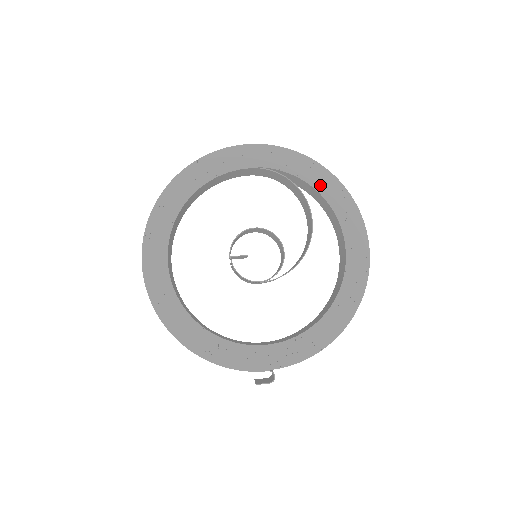
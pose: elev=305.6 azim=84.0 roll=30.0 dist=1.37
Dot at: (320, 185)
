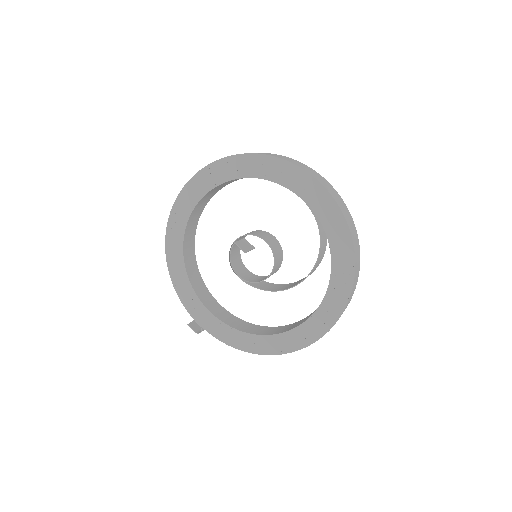
Dot at: (338, 260)
